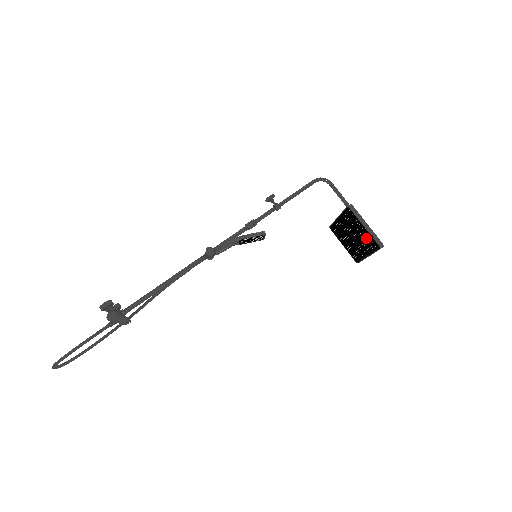
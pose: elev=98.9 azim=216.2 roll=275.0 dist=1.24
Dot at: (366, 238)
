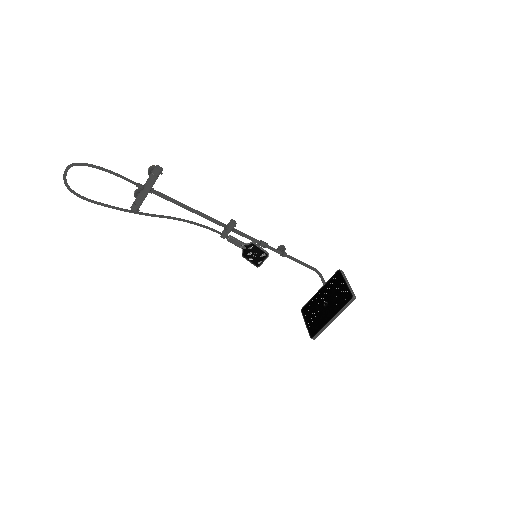
Dot at: (341, 296)
